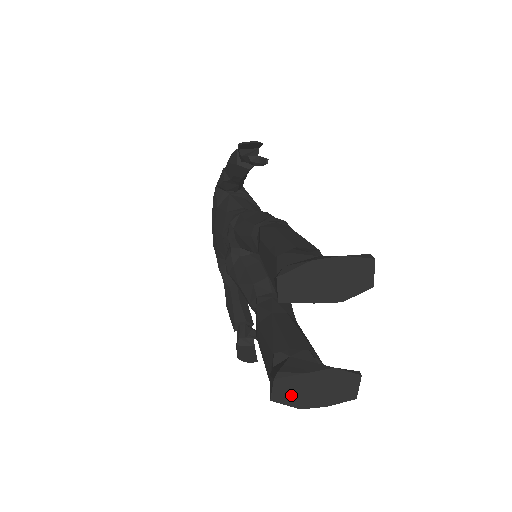
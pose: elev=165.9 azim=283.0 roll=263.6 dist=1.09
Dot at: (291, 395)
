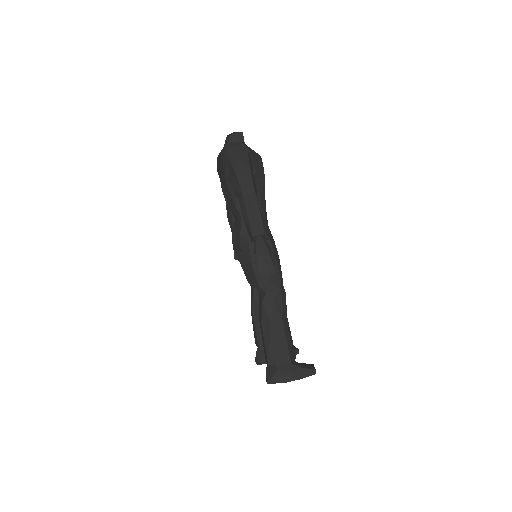
Dot at: occluded
